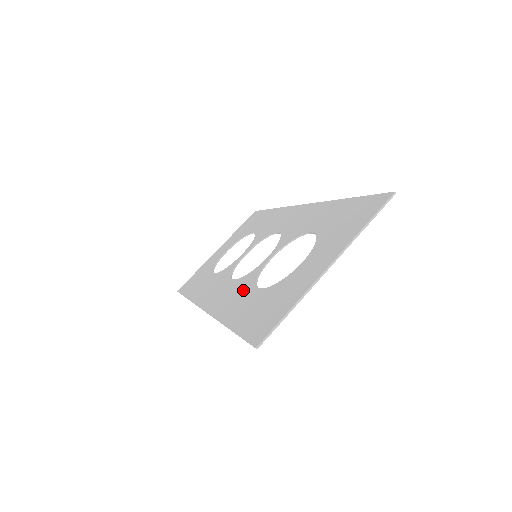
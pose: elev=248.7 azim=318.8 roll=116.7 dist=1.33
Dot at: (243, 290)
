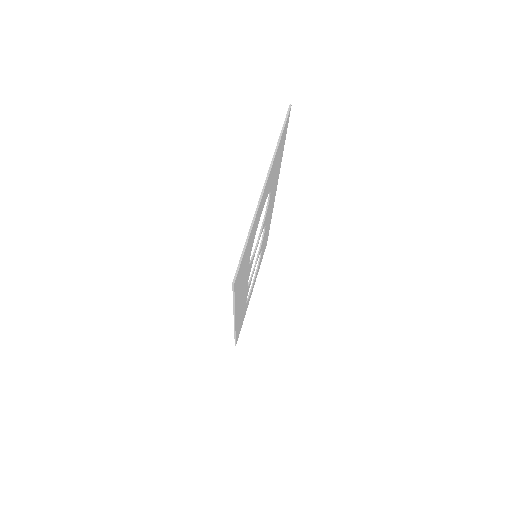
Dot at: occluded
